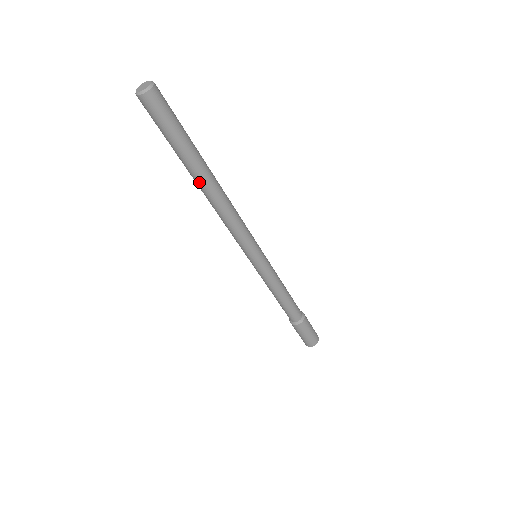
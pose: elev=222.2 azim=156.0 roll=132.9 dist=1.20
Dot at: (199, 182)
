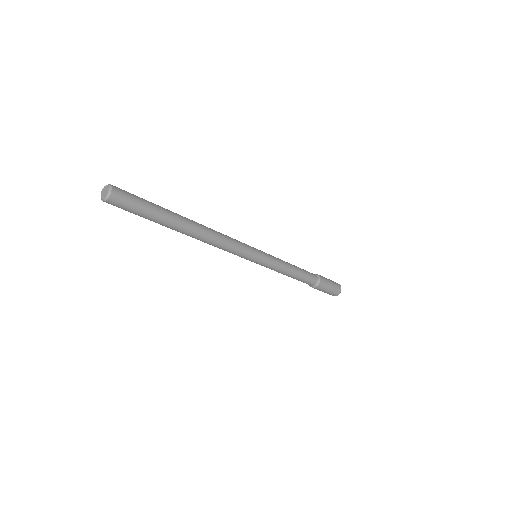
Dot at: (178, 231)
